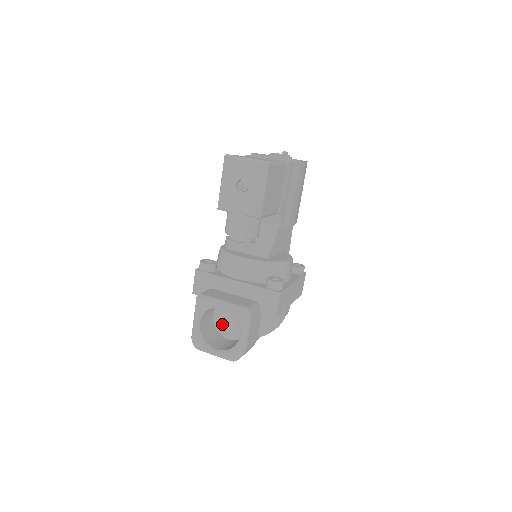
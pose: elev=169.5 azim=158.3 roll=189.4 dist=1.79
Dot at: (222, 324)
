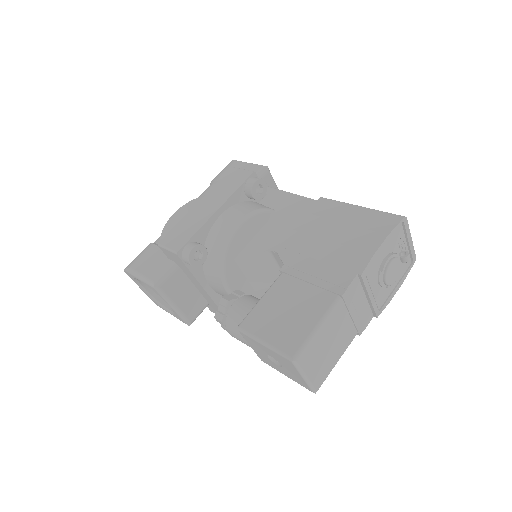
Dot at: occluded
